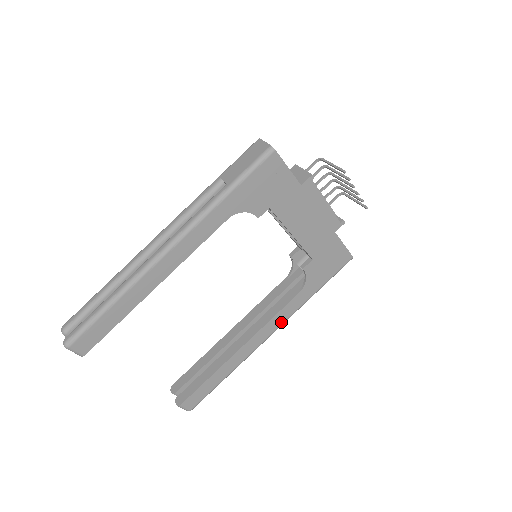
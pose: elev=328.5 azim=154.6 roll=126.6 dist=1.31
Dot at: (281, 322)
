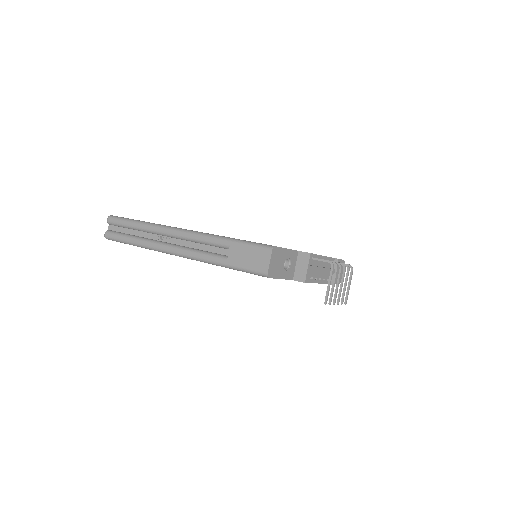
Dot at: occluded
